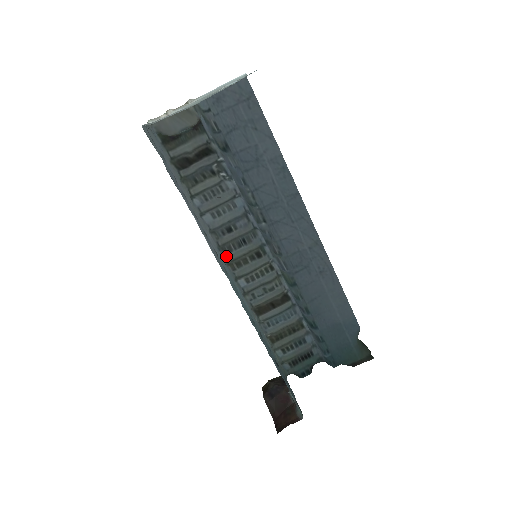
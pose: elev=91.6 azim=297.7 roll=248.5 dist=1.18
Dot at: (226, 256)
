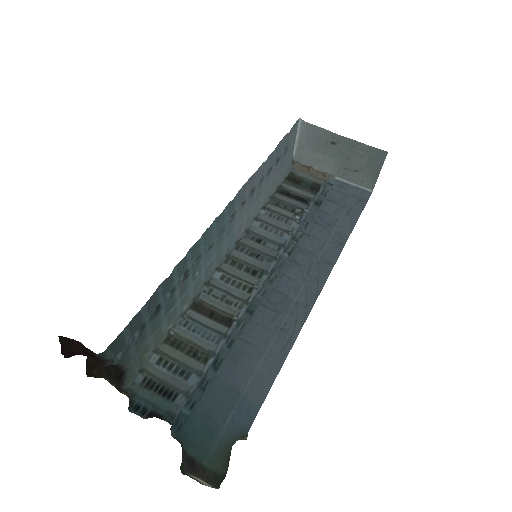
Dot at: (234, 250)
